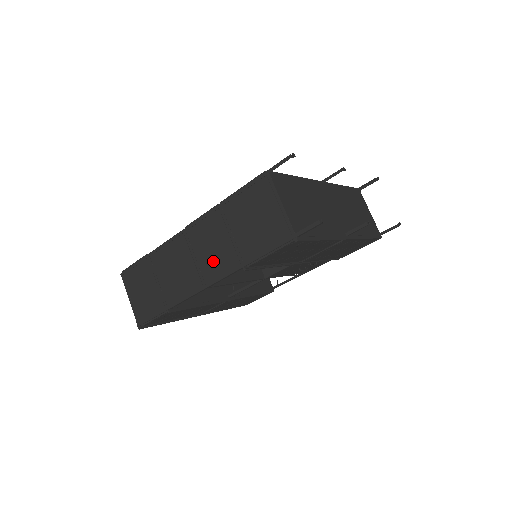
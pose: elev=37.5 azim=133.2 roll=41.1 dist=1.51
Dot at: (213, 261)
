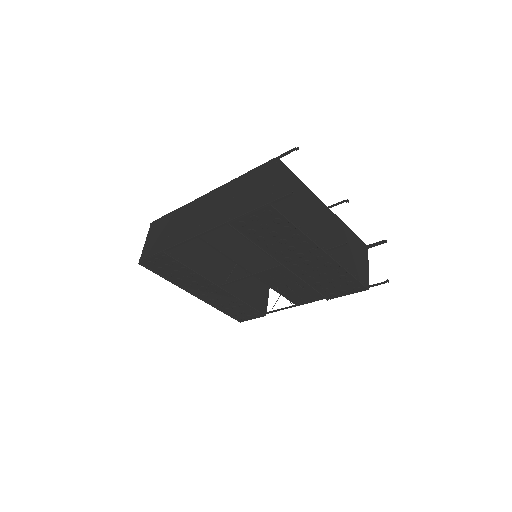
Dot at: (212, 217)
